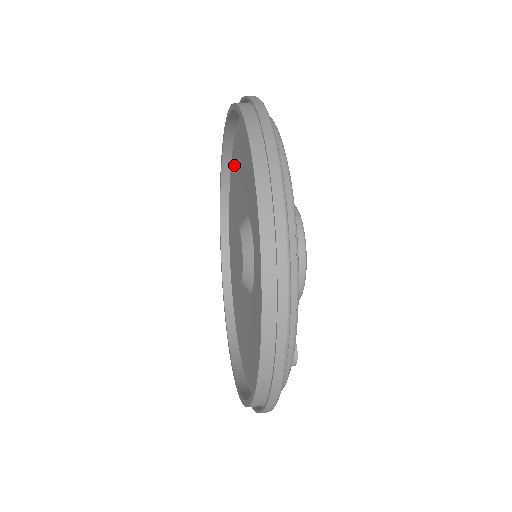
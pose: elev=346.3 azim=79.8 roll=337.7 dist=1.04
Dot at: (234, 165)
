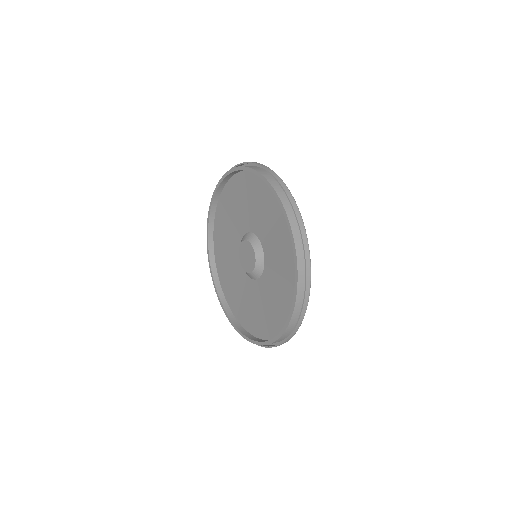
Dot at: (250, 183)
